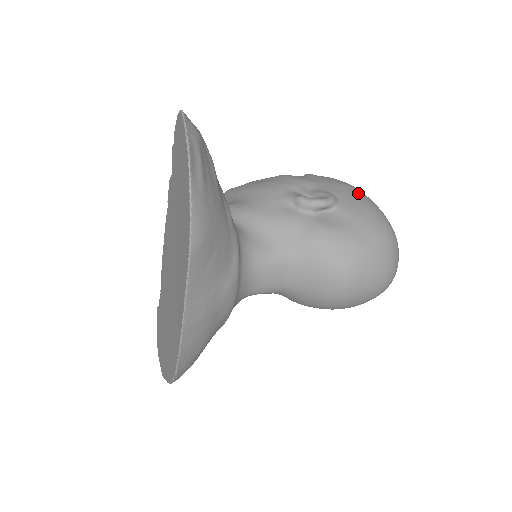
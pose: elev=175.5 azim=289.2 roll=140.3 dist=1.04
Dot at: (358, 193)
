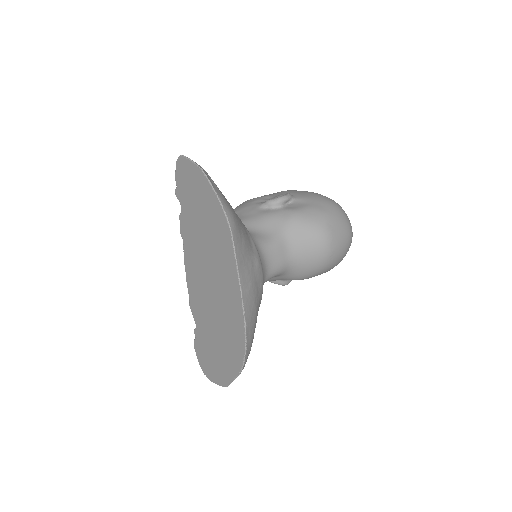
Dot at: (301, 191)
